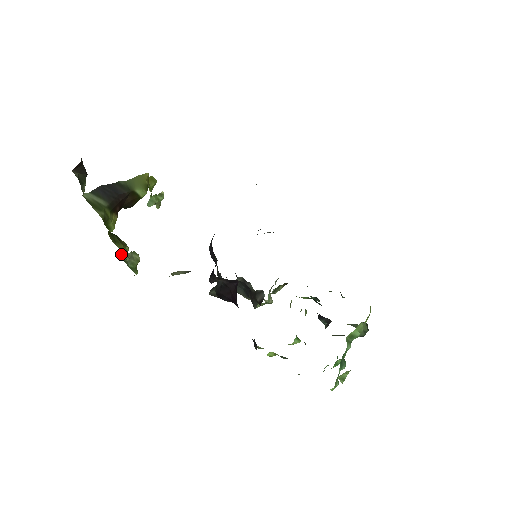
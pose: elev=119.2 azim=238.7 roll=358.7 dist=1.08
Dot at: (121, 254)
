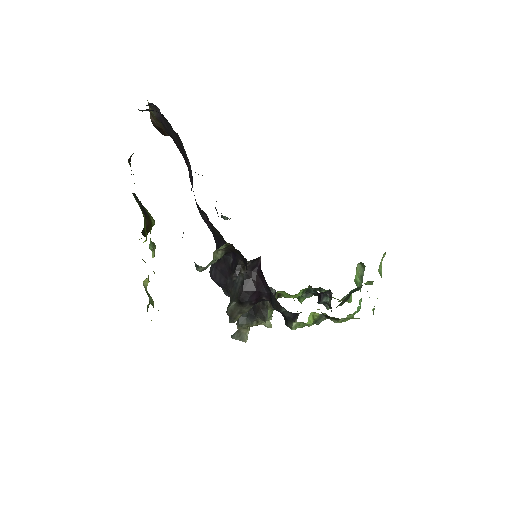
Dot at: (144, 285)
